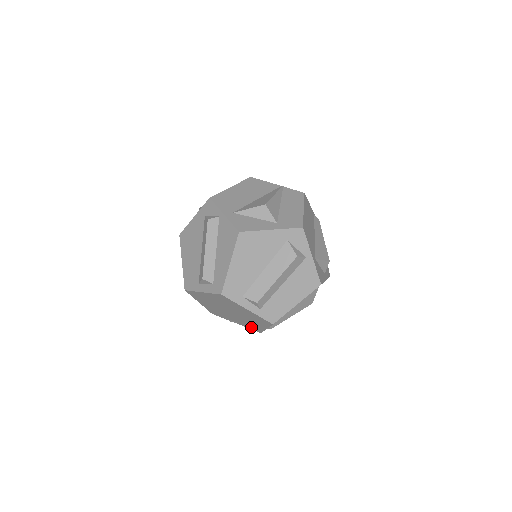
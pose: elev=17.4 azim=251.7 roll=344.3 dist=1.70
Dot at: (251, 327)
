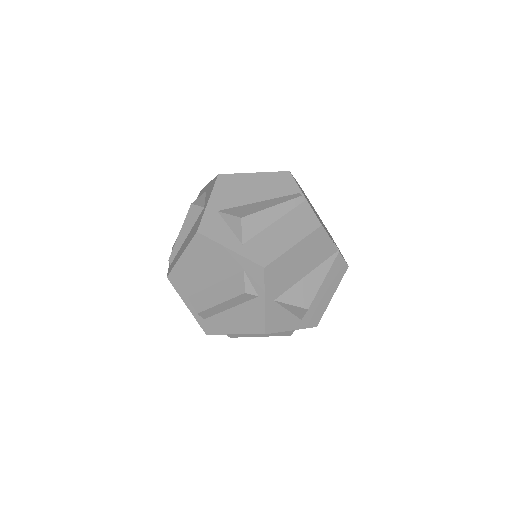
Dot at: occluded
